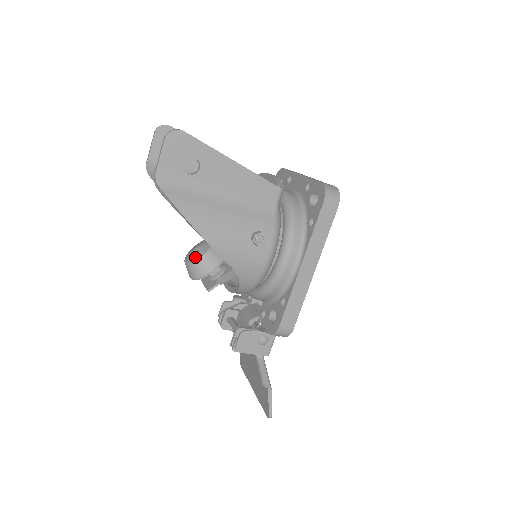
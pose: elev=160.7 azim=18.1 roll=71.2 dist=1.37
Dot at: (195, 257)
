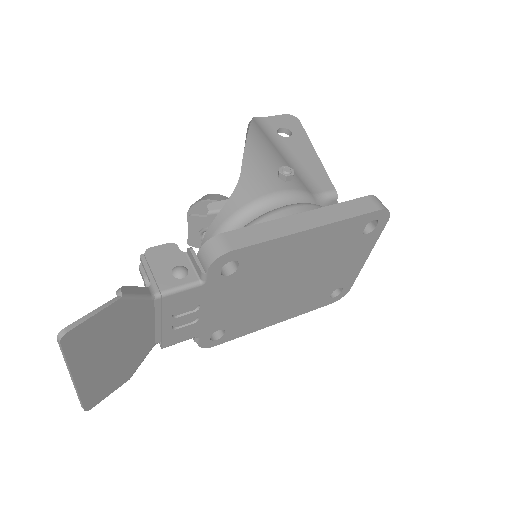
Dot at: occluded
